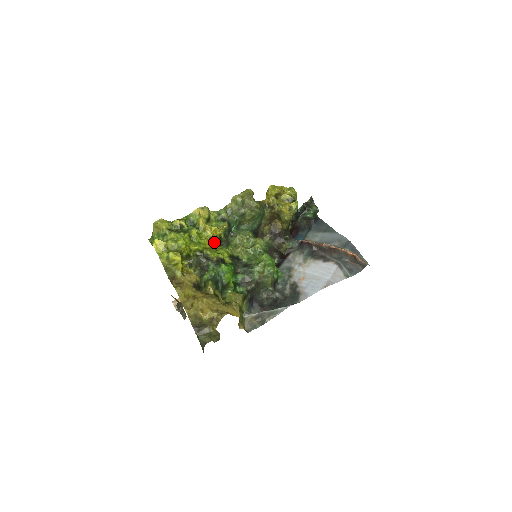
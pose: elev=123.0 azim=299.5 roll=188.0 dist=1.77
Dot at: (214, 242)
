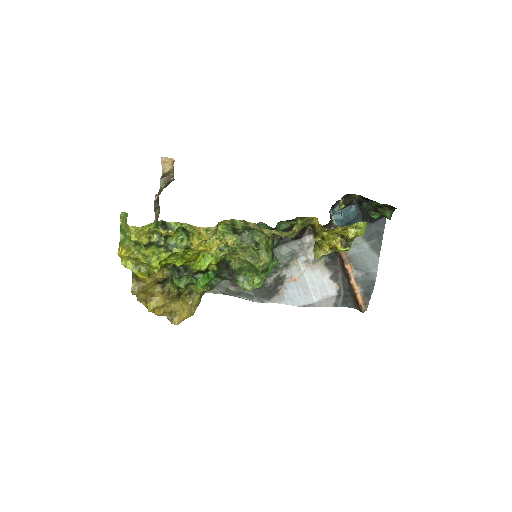
Dot at: occluded
